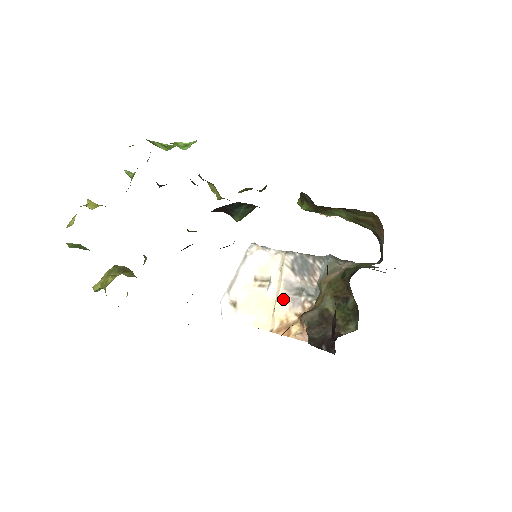
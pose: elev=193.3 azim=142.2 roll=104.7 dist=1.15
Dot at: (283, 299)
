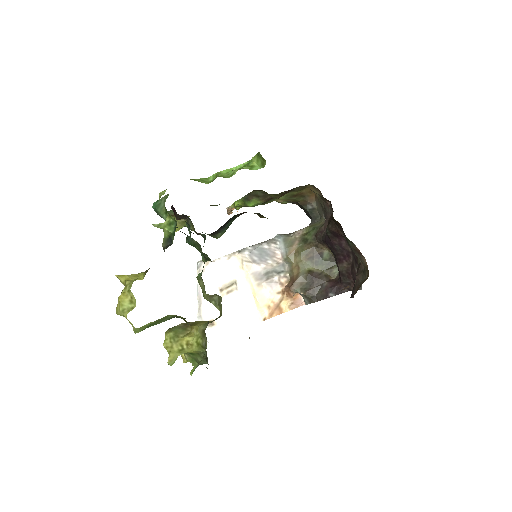
Dot at: (260, 289)
